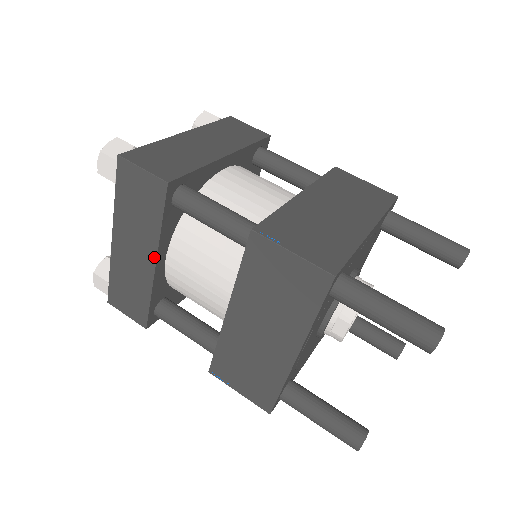
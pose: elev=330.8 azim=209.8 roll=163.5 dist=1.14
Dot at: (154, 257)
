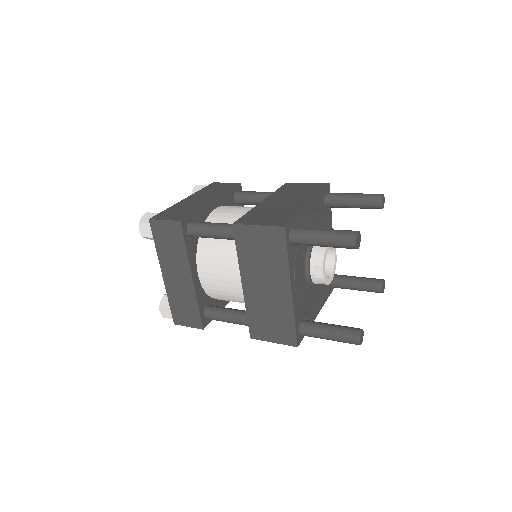
Dot at: (190, 273)
